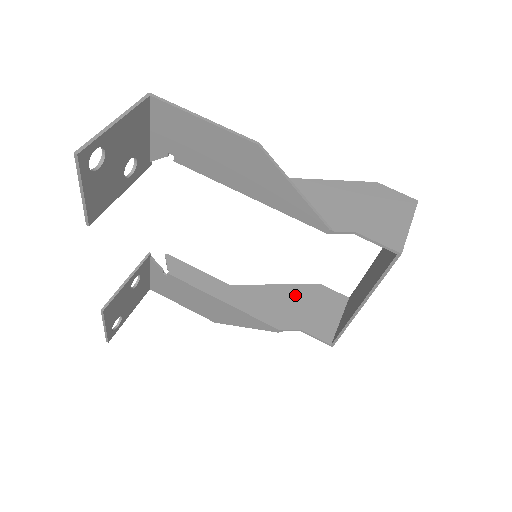
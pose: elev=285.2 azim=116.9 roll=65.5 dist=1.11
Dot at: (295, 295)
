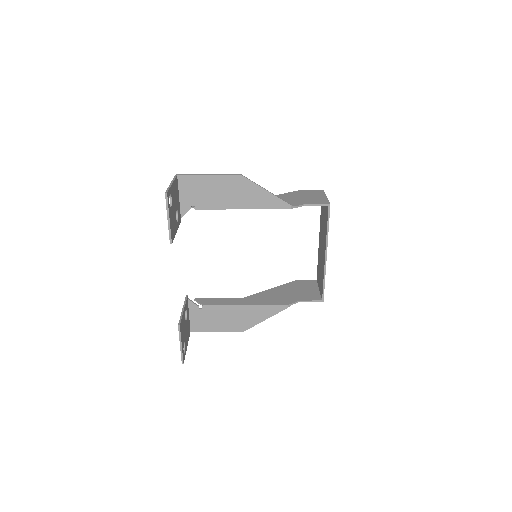
Dot at: (285, 289)
